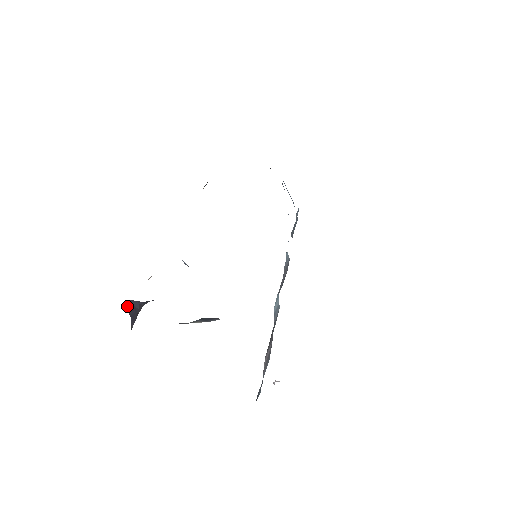
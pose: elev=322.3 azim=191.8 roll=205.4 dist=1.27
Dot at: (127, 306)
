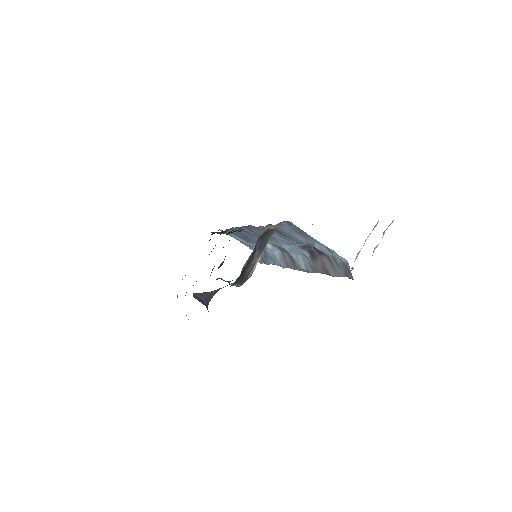
Dot at: occluded
